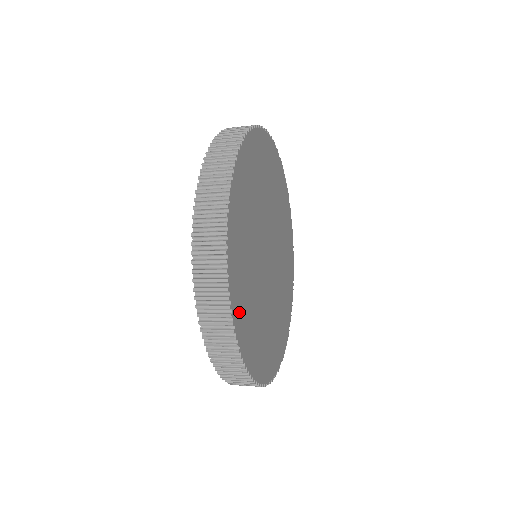
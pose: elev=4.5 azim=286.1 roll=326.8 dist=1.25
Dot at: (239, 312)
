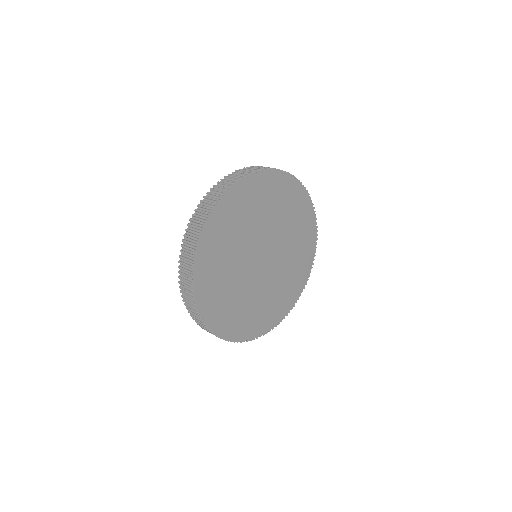
Dot at: (206, 300)
